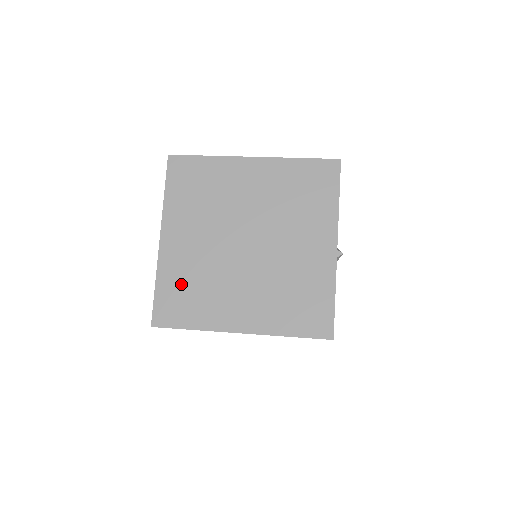
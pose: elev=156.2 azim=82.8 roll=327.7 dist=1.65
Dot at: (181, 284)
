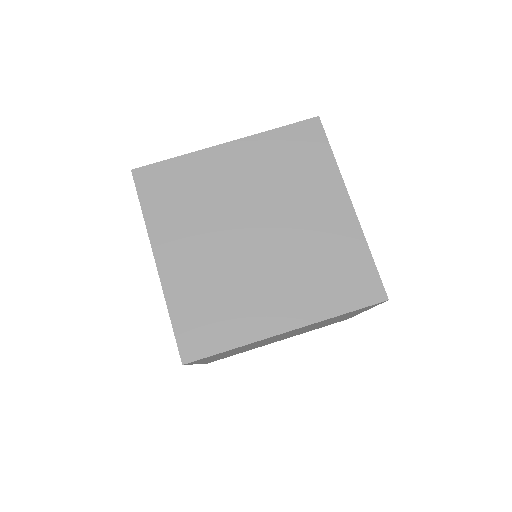
Dot at: (199, 303)
